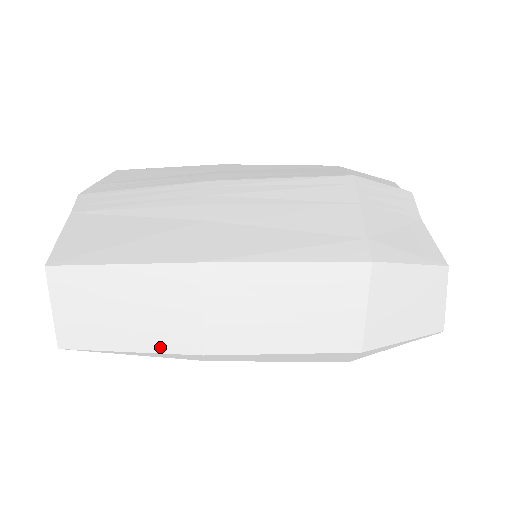
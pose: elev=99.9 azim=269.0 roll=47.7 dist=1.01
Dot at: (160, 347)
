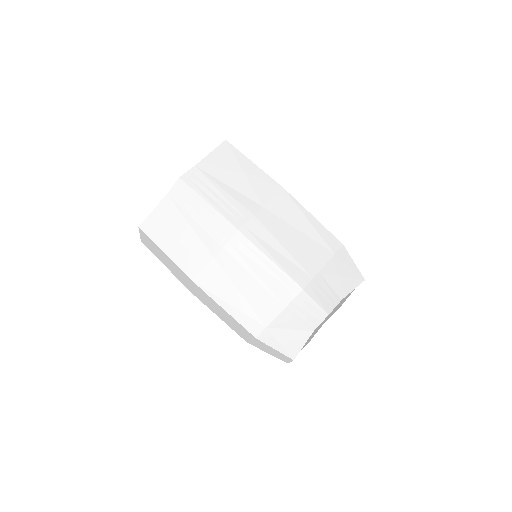
Dot at: (176, 276)
